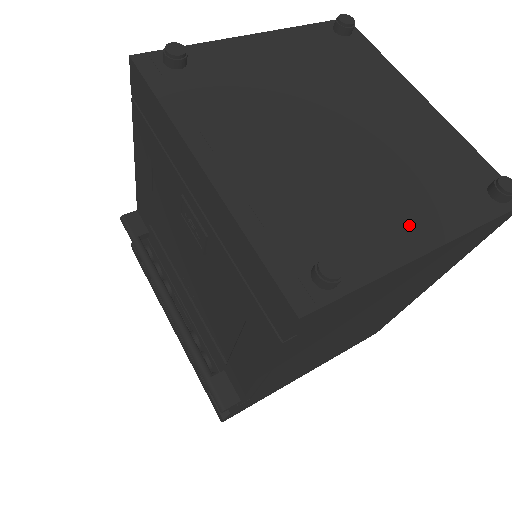
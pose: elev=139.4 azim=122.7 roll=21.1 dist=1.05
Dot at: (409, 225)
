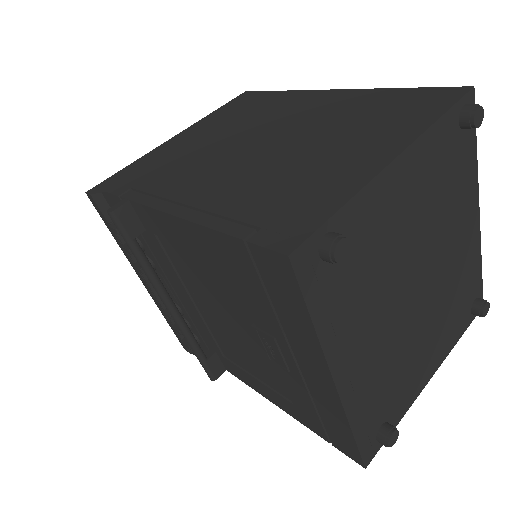
Dot at: (429, 363)
